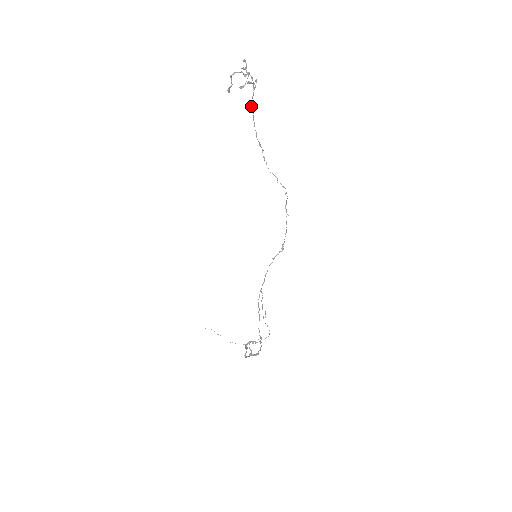
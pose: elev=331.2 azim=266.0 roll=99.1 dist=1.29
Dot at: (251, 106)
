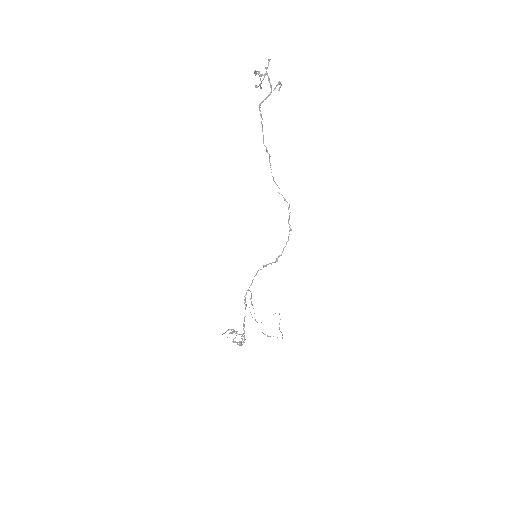
Dot at: (259, 108)
